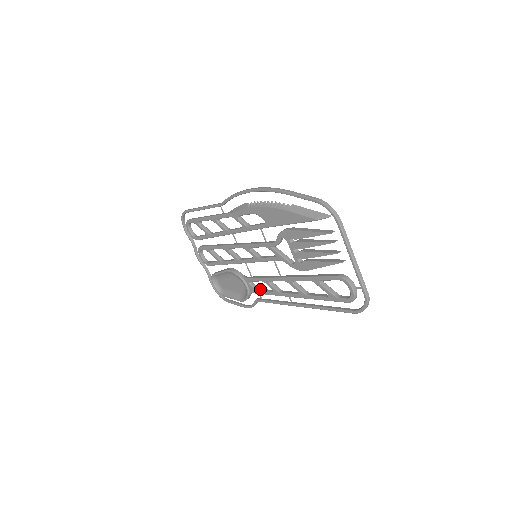
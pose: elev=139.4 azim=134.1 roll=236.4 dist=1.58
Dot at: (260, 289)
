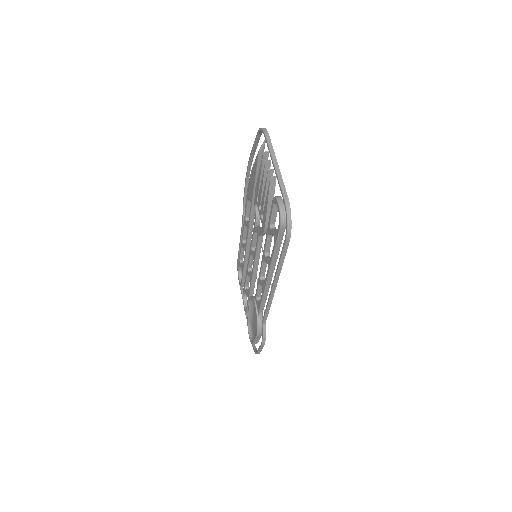
Dot at: occluded
